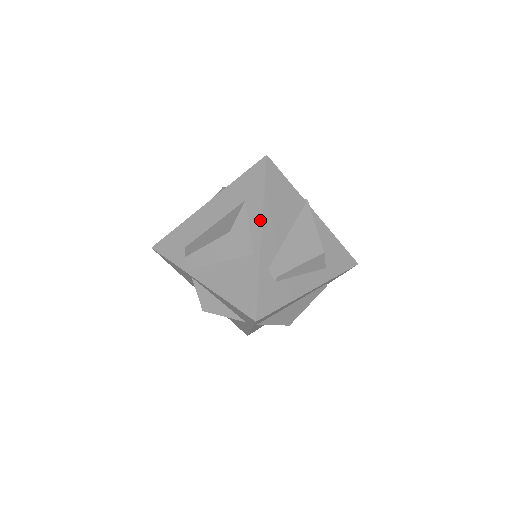
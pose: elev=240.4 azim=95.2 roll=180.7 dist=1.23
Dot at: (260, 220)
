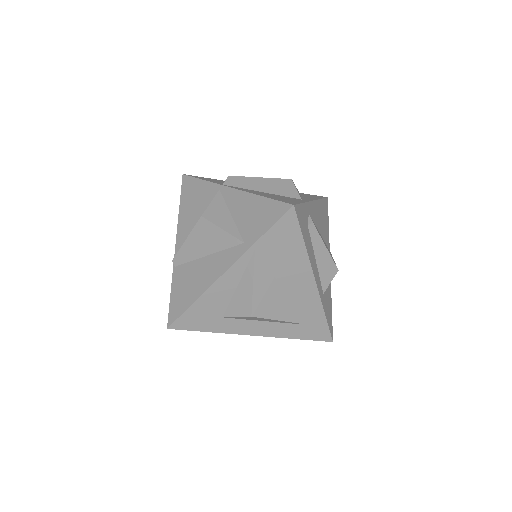
Dot at: (314, 199)
